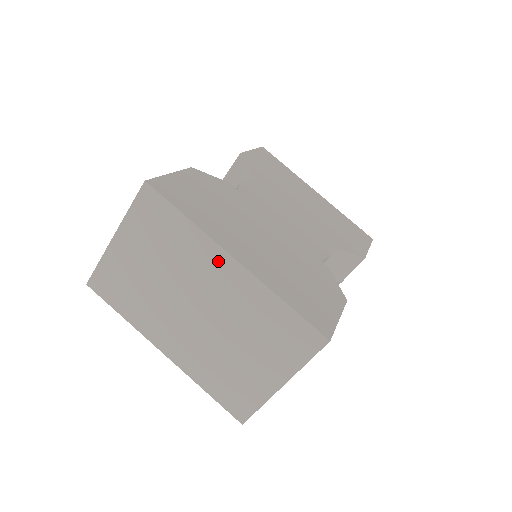
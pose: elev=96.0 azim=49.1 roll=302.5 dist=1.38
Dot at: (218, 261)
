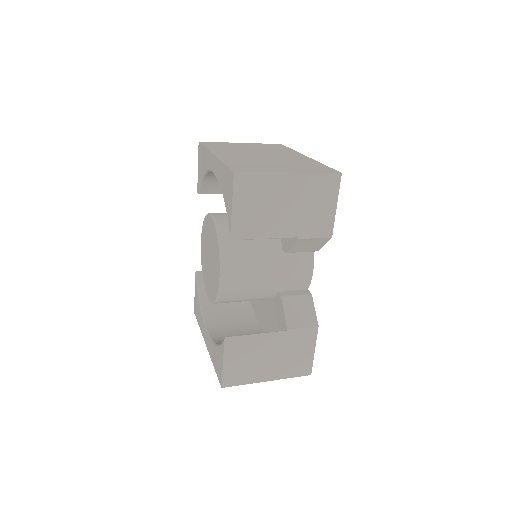
Dot at: (296, 155)
